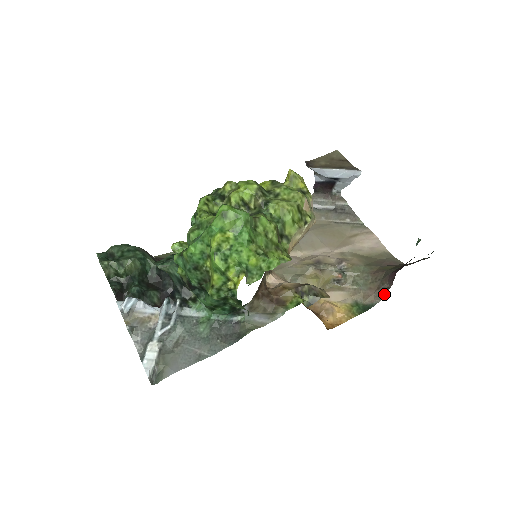
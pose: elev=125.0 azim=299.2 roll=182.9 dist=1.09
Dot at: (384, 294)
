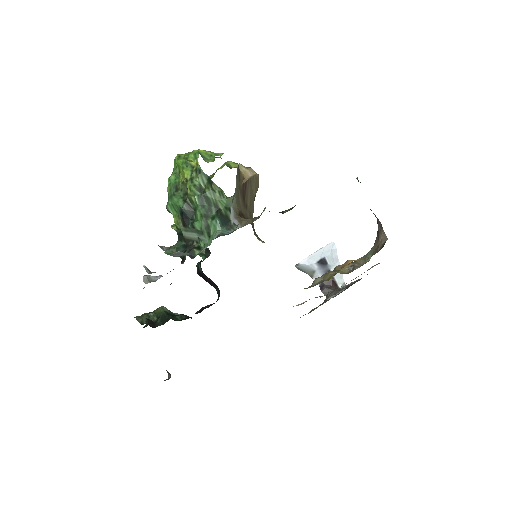
Dot at: (383, 233)
